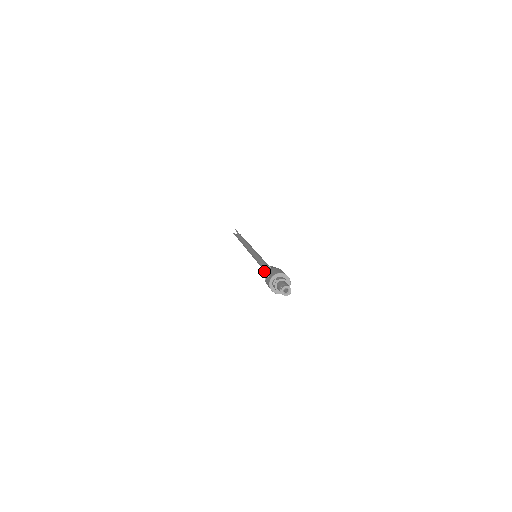
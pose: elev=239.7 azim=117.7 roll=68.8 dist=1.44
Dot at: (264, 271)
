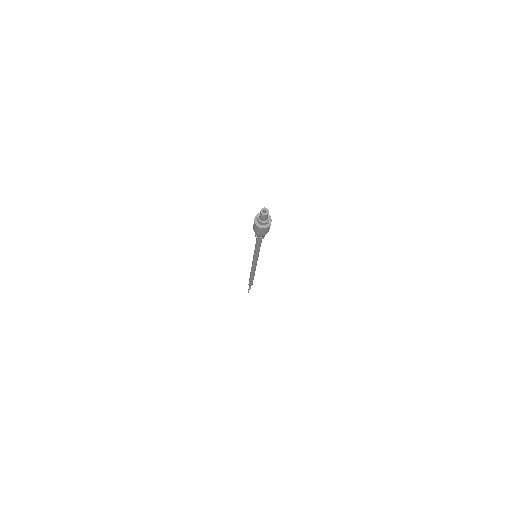
Dot at: occluded
